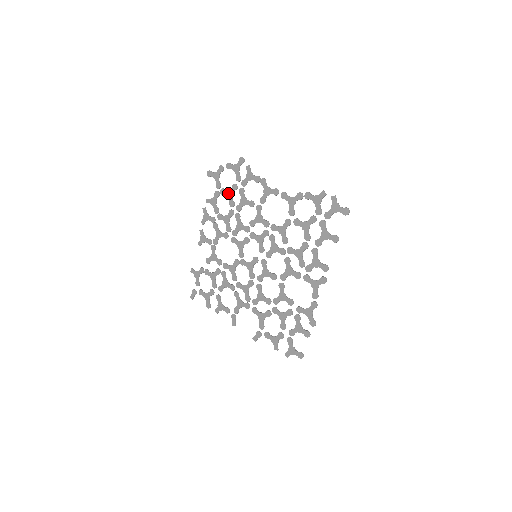
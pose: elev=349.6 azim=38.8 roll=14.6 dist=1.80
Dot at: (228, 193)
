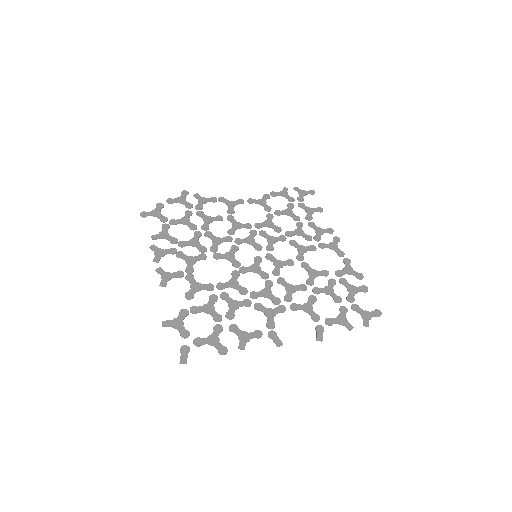
Dot at: (183, 220)
